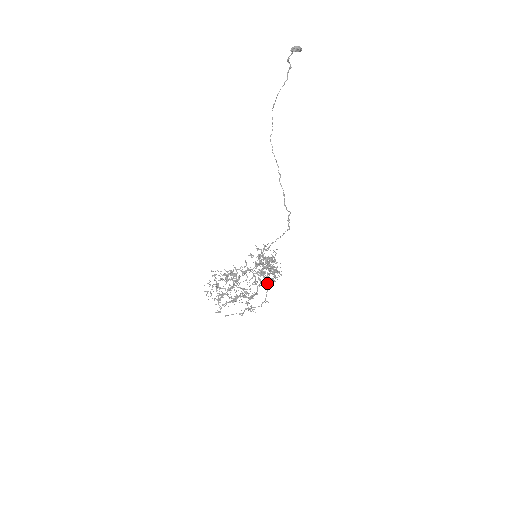
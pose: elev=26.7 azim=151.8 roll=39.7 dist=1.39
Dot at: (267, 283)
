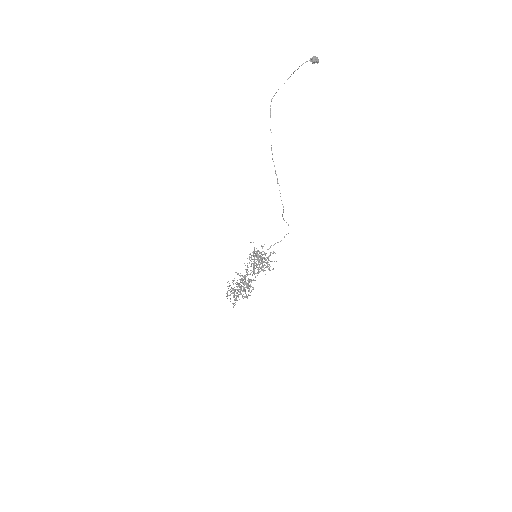
Dot at: occluded
